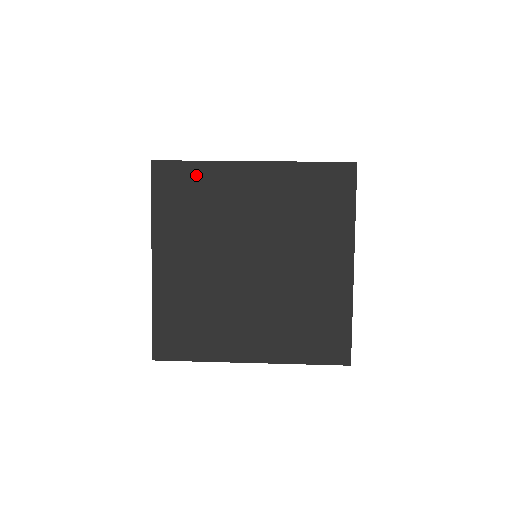
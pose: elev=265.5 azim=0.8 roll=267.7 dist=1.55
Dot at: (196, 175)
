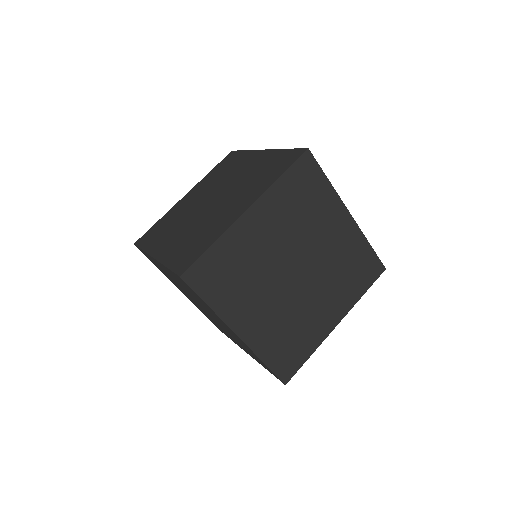
Dot at: (239, 157)
